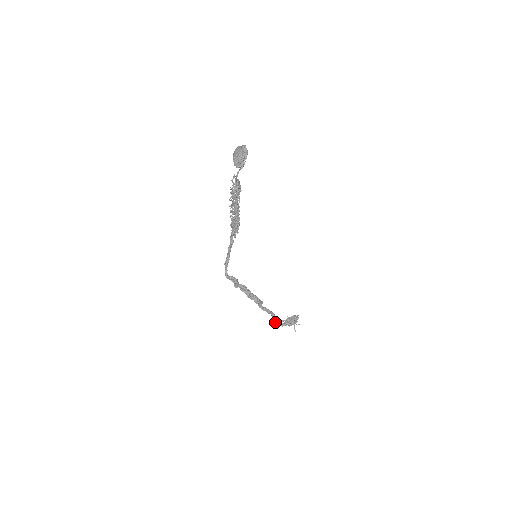
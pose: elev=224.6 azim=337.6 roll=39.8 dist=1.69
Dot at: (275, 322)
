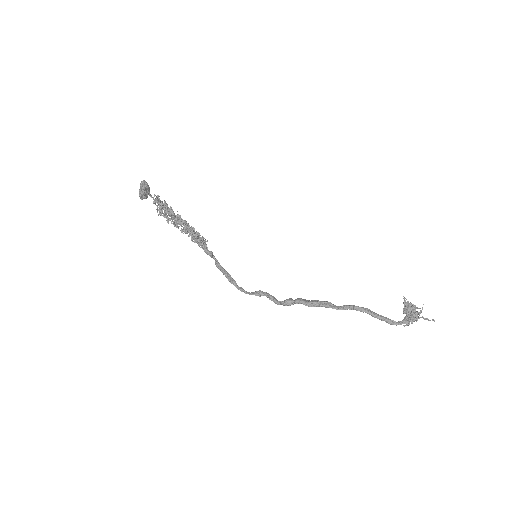
Dot at: (385, 319)
